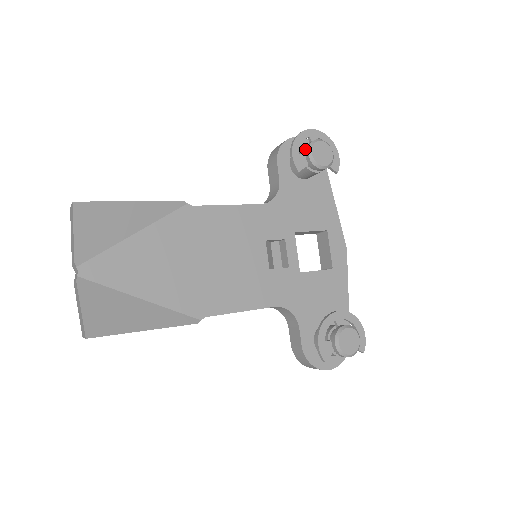
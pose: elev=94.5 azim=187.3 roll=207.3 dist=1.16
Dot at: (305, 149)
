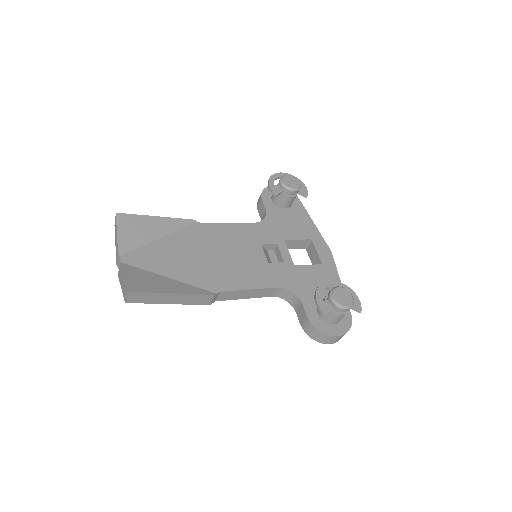
Dot at: occluded
